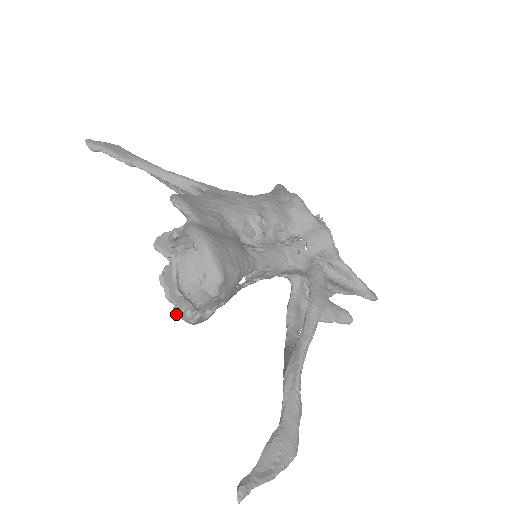
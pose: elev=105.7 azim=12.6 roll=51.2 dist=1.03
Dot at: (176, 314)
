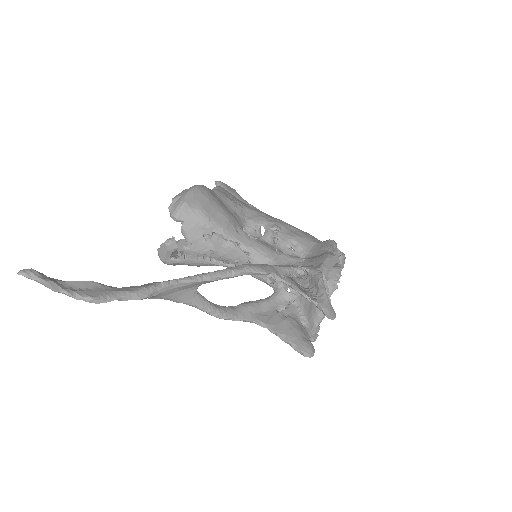
Dot at: occluded
